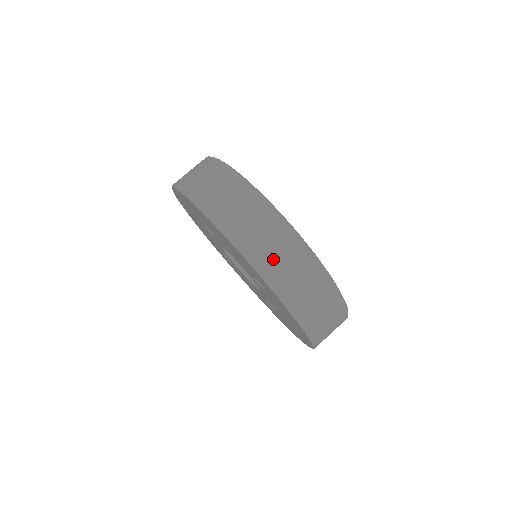
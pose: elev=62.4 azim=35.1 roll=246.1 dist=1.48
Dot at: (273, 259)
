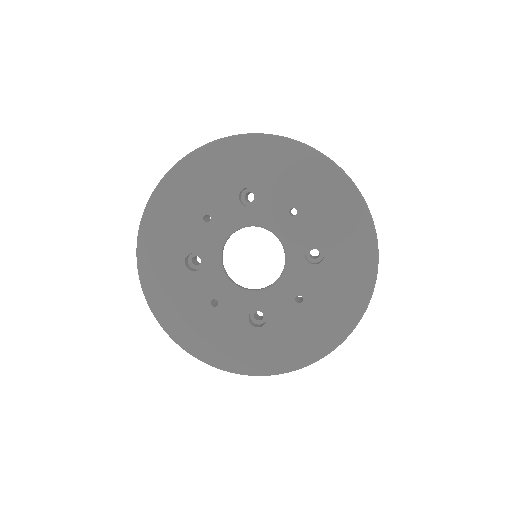
Dot at: occluded
